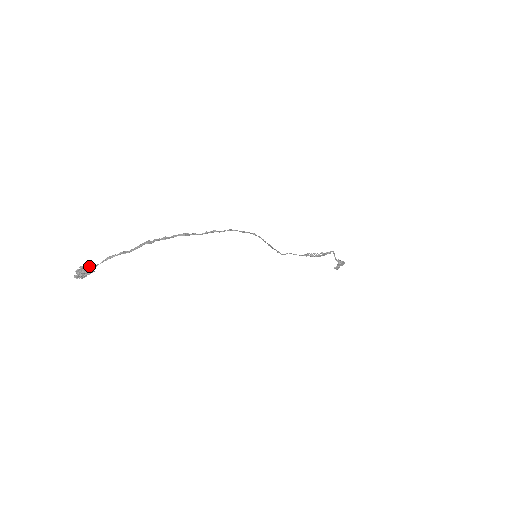
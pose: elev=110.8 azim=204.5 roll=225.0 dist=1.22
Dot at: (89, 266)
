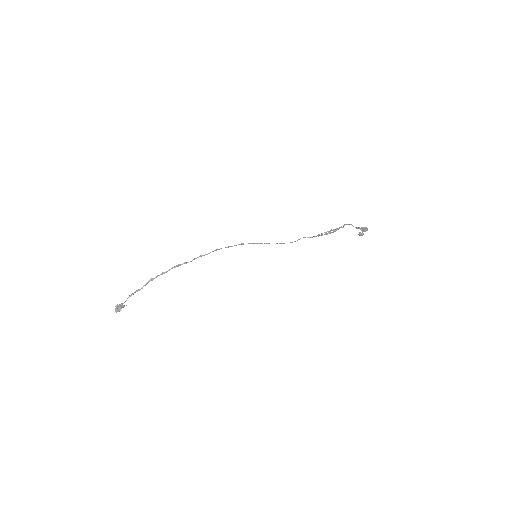
Dot at: (121, 303)
